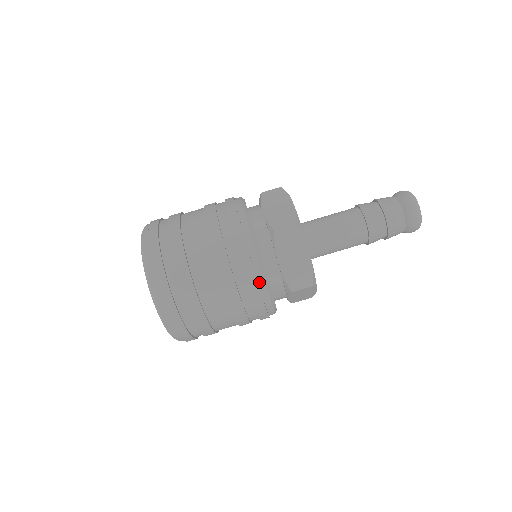
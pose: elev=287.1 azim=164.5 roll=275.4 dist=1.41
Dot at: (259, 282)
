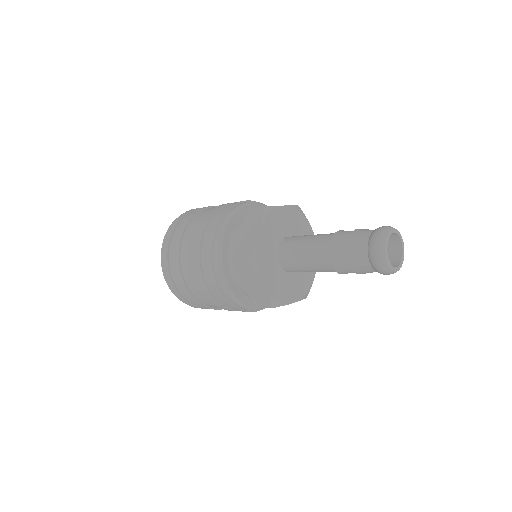
Dot at: (215, 240)
